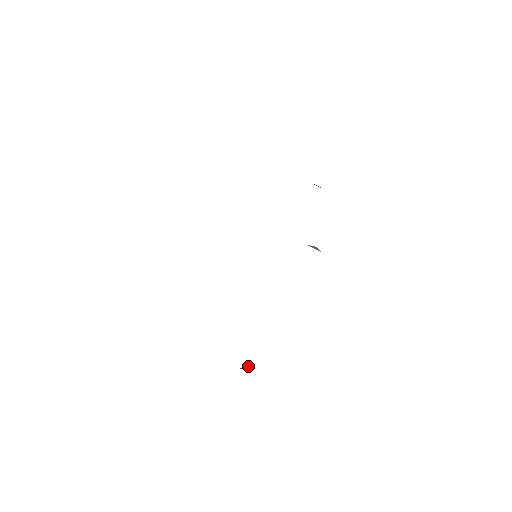
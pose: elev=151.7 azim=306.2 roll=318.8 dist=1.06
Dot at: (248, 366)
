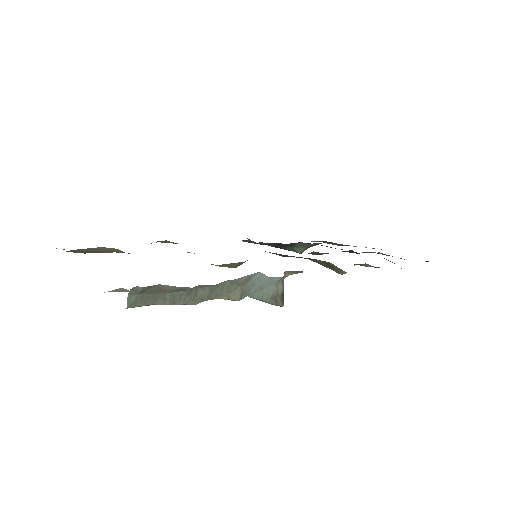
Dot at: (280, 300)
